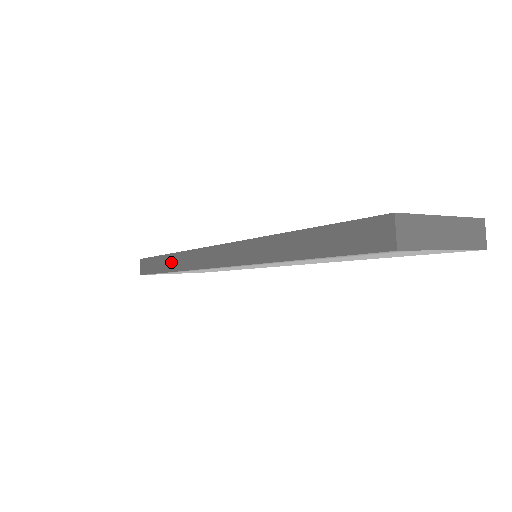
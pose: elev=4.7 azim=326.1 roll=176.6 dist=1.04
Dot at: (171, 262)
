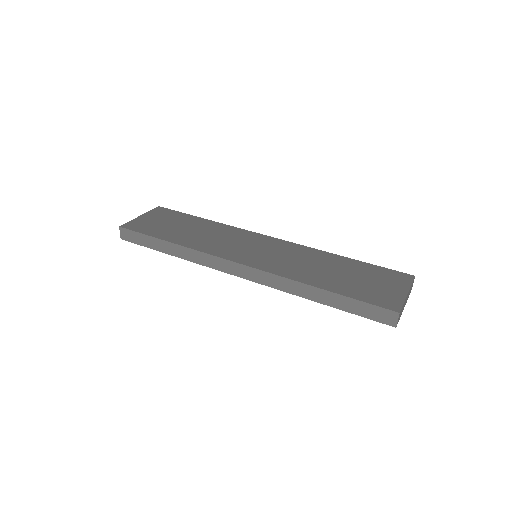
Dot at: (176, 250)
